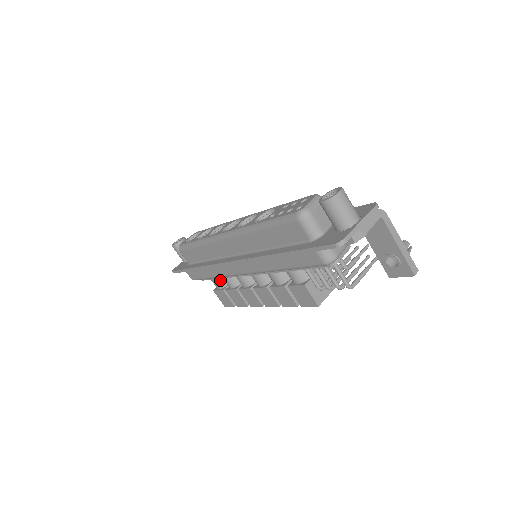
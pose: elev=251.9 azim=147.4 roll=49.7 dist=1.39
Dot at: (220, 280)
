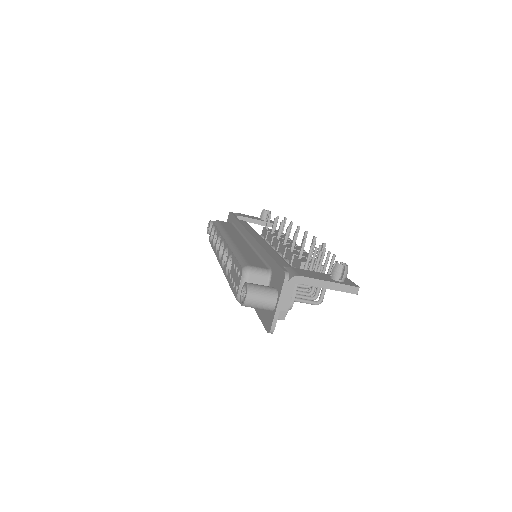
Dot at: occluded
